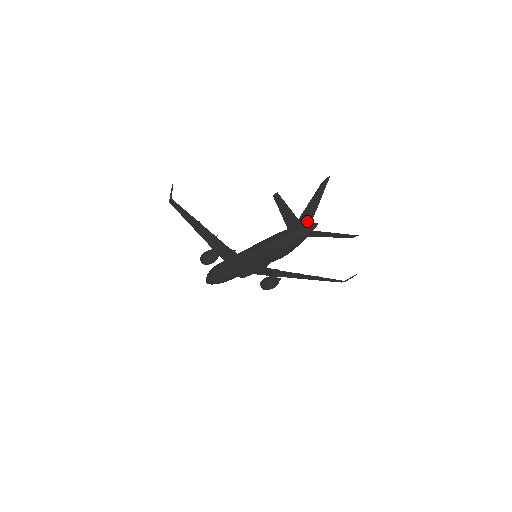
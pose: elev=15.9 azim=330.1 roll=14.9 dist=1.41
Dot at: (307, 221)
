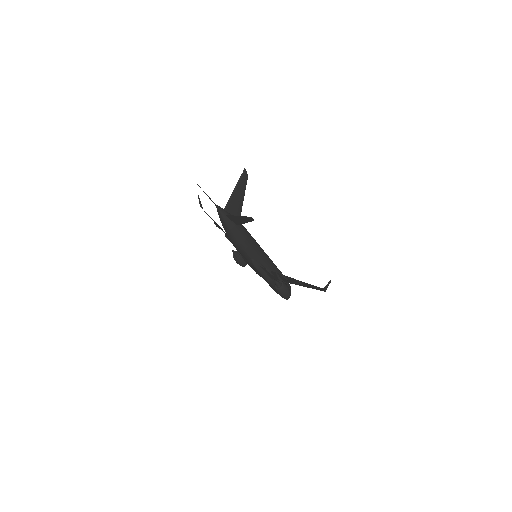
Dot at: (228, 208)
